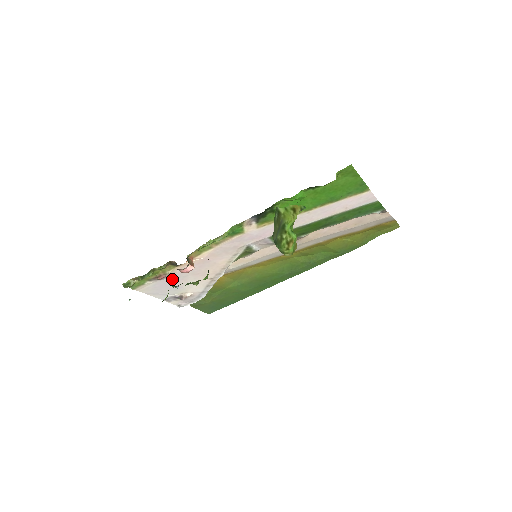
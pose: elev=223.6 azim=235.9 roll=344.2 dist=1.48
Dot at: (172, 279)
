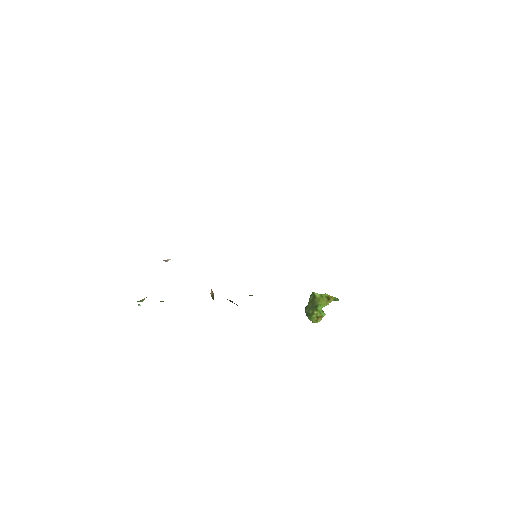
Dot at: occluded
